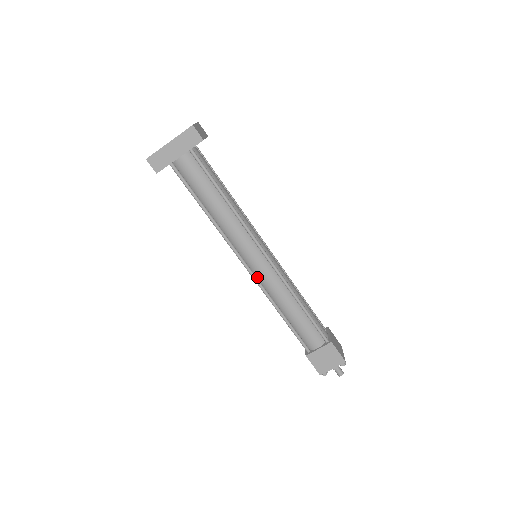
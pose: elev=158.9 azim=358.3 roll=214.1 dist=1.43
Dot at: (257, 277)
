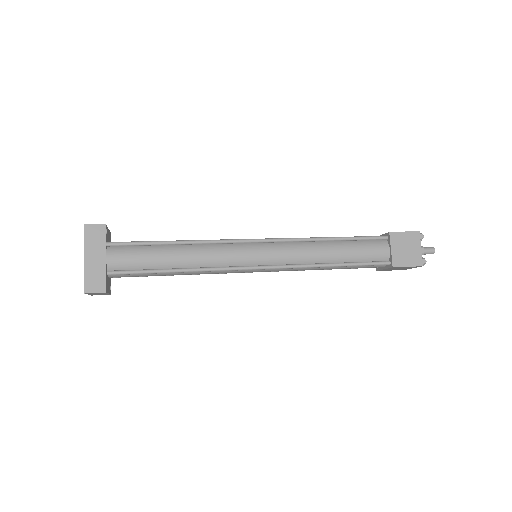
Dot at: (278, 265)
